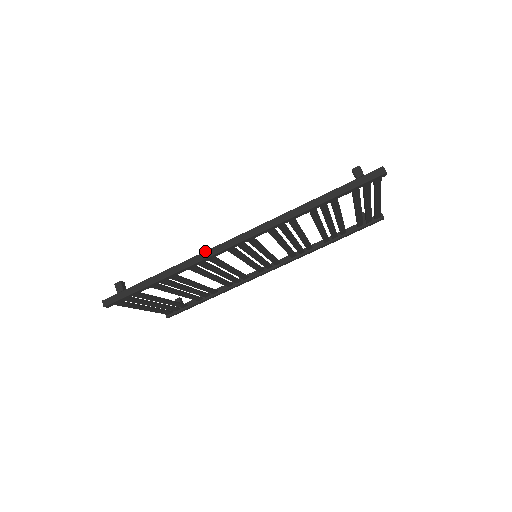
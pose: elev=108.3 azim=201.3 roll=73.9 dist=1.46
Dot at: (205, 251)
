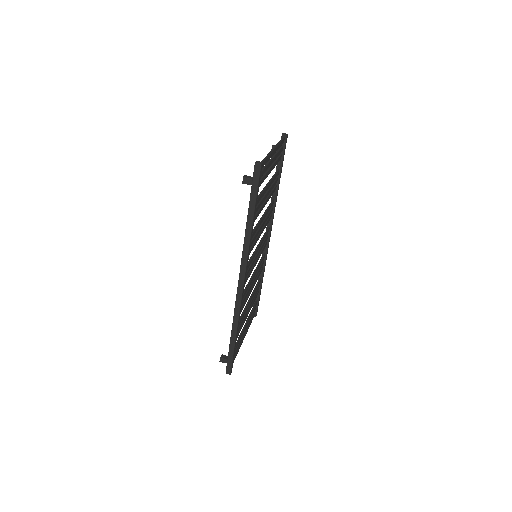
Dot at: (235, 304)
